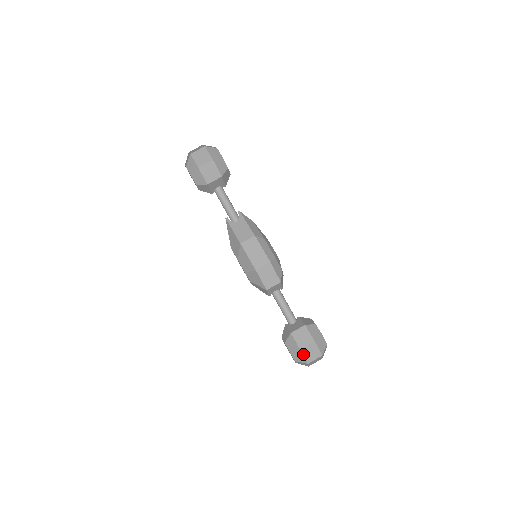
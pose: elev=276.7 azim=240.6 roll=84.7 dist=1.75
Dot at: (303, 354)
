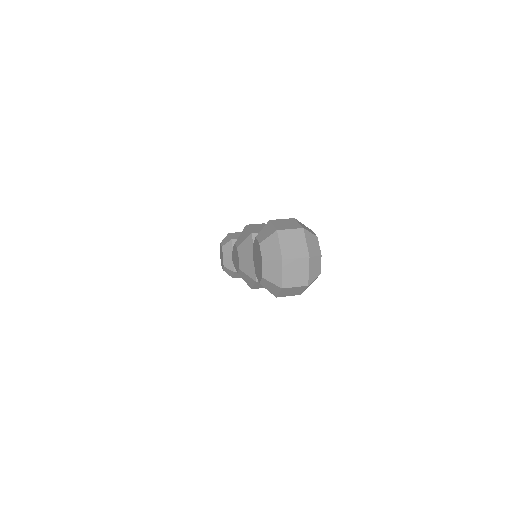
Dot at: (272, 223)
